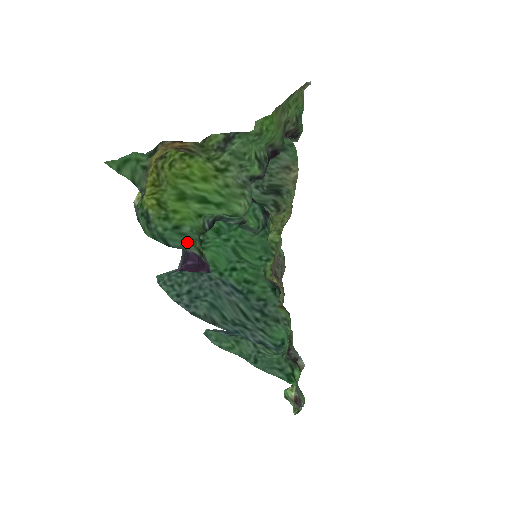
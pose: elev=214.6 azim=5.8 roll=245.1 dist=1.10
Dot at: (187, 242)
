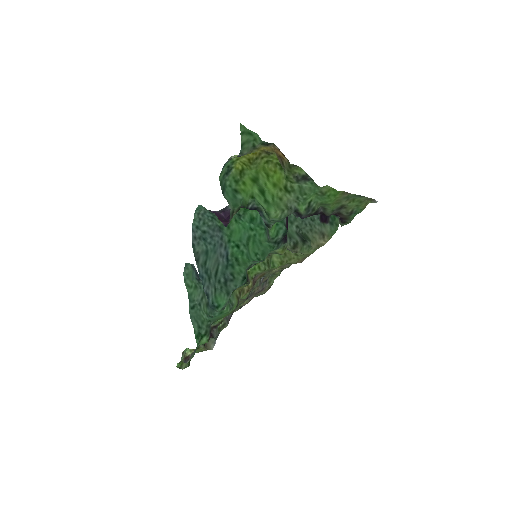
Dot at: (233, 202)
